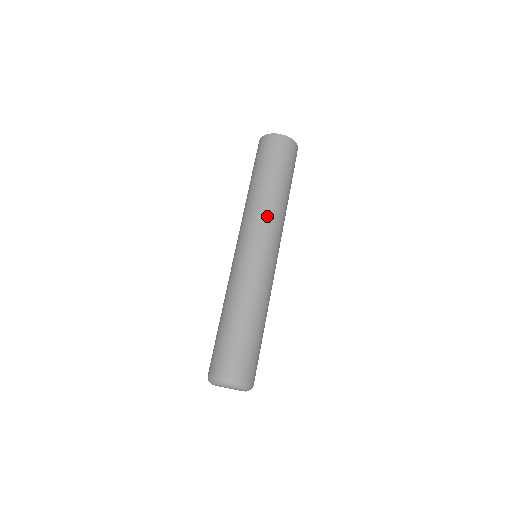
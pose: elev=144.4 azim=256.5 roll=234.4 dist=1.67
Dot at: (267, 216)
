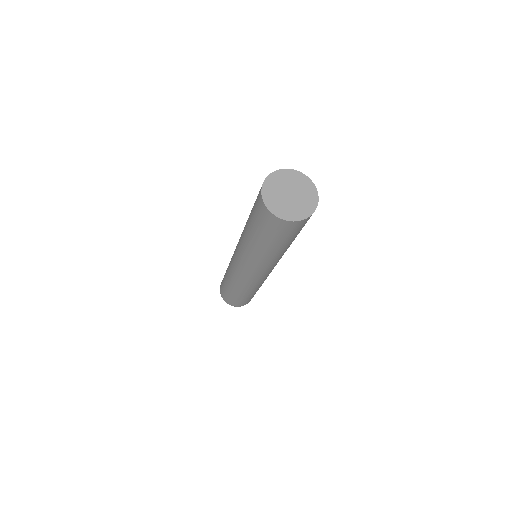
Dot at: (245, 254)
